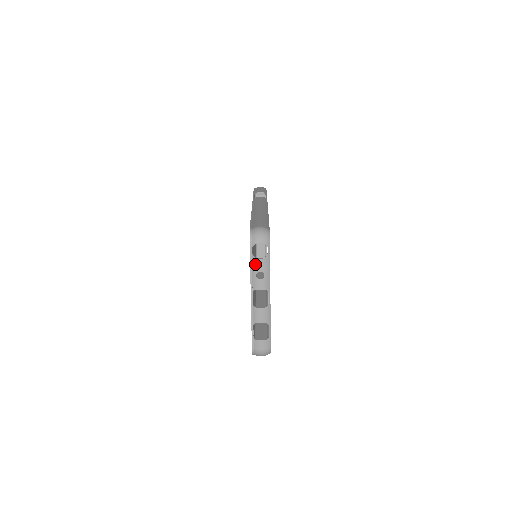
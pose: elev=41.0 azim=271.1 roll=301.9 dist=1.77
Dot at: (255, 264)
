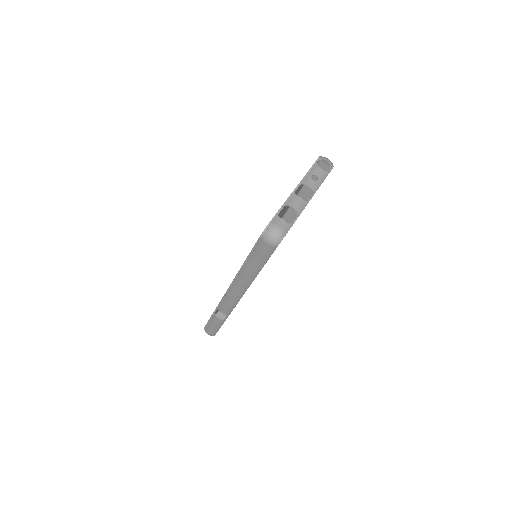
Dot at: (315, 169)
